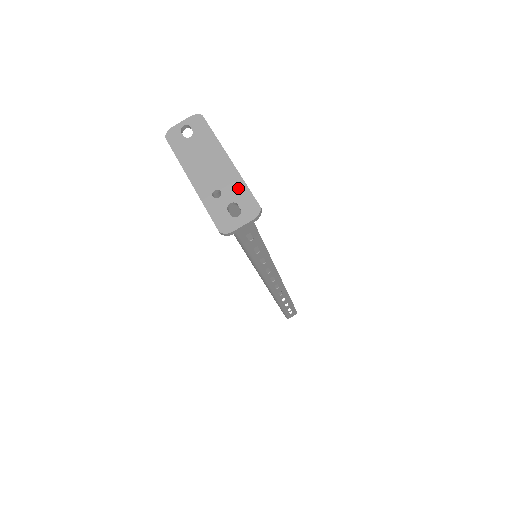
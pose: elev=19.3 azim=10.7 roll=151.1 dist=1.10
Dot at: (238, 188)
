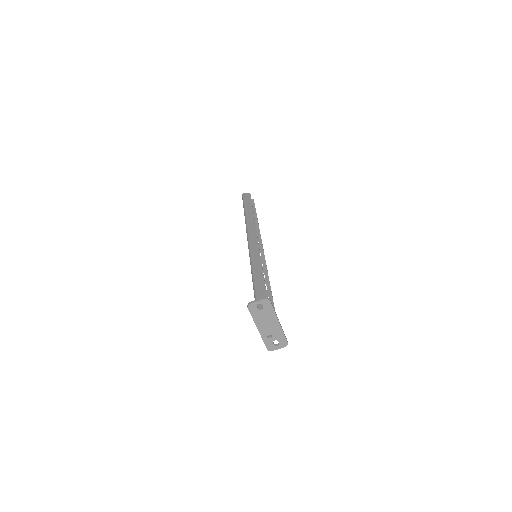
Dot at: (280, 335)
